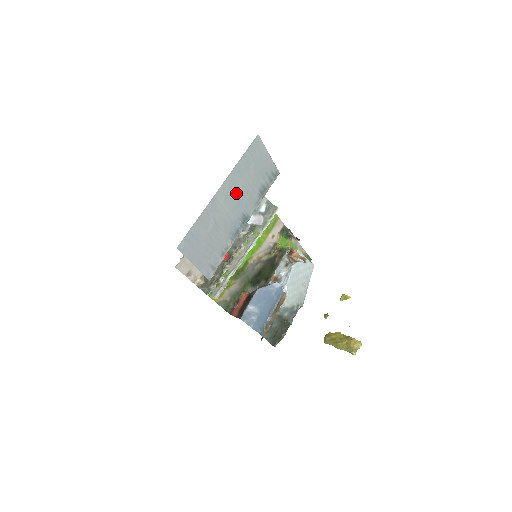
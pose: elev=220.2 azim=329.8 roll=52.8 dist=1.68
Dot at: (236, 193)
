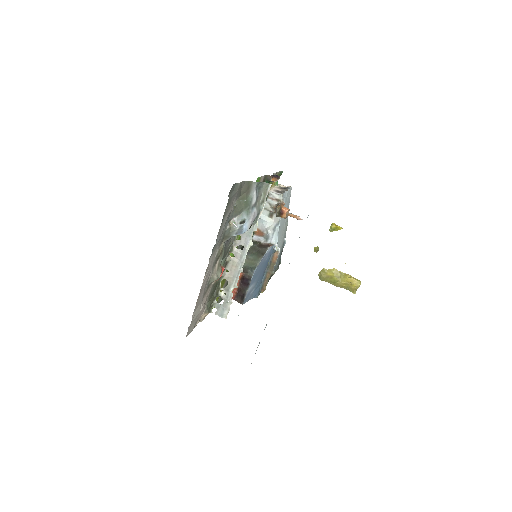
Dot at: occluded
